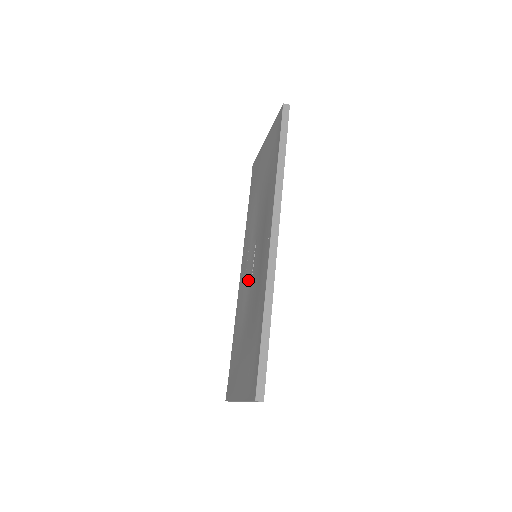
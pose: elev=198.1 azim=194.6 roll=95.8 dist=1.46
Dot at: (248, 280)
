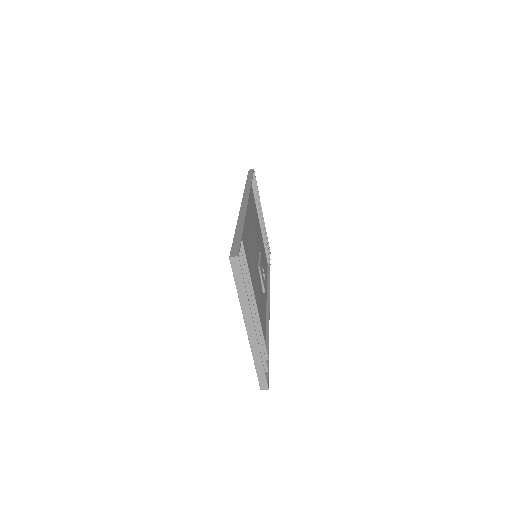
Dot at: occluded
